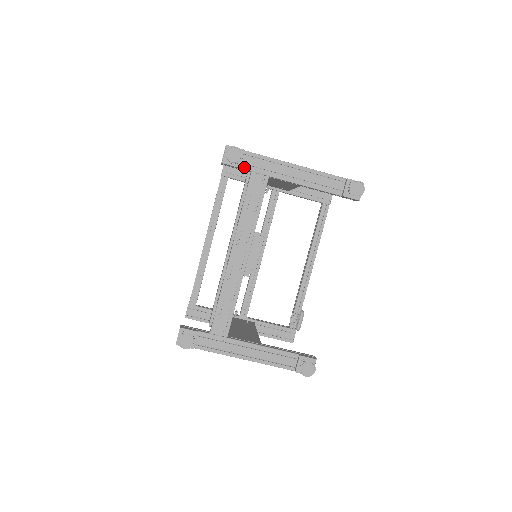
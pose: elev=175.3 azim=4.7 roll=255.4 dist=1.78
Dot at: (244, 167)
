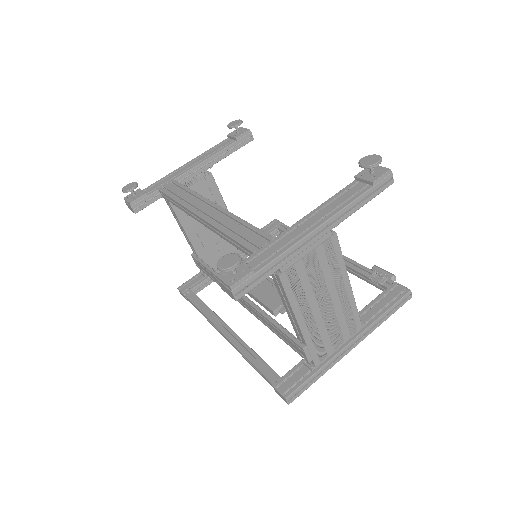
Dot at: (150, 193)
